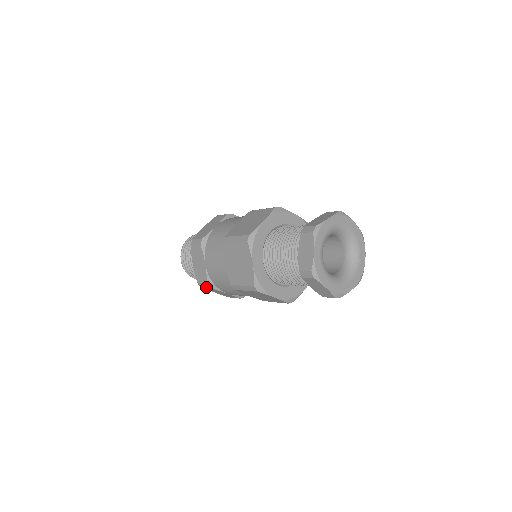
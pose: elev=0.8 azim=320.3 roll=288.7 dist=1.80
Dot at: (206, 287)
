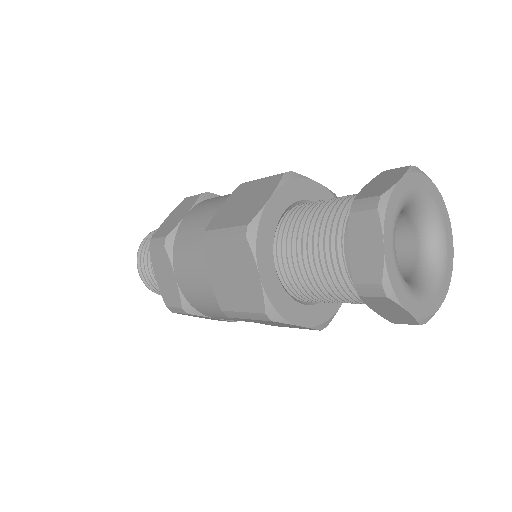
Dot at: (181, 313)
